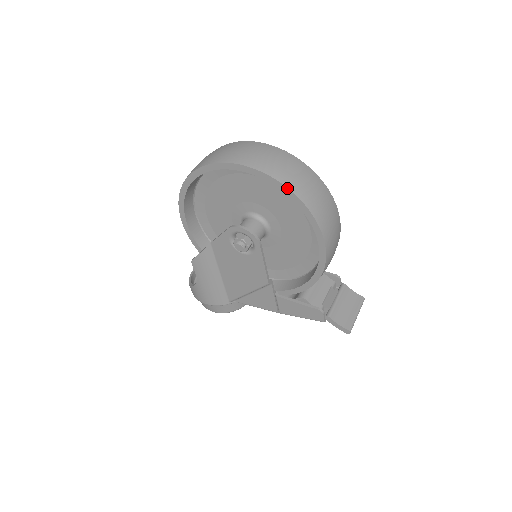
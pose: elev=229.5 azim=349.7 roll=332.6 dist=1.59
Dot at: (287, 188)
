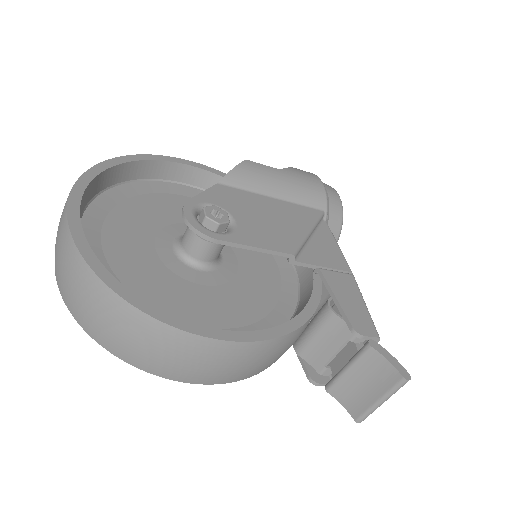
Dot at: (85, 330)
